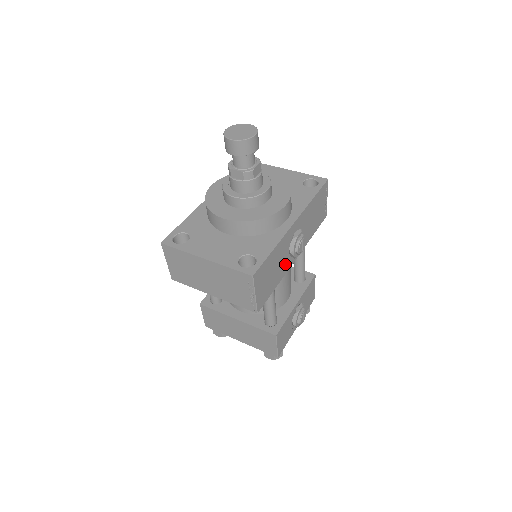
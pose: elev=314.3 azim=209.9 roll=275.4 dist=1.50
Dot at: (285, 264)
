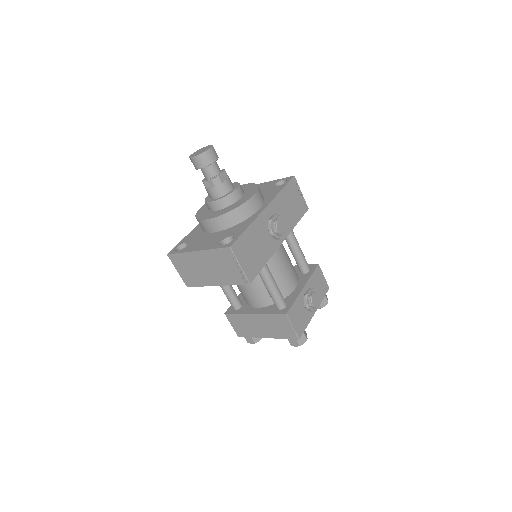
Dot at: (269, 245)
